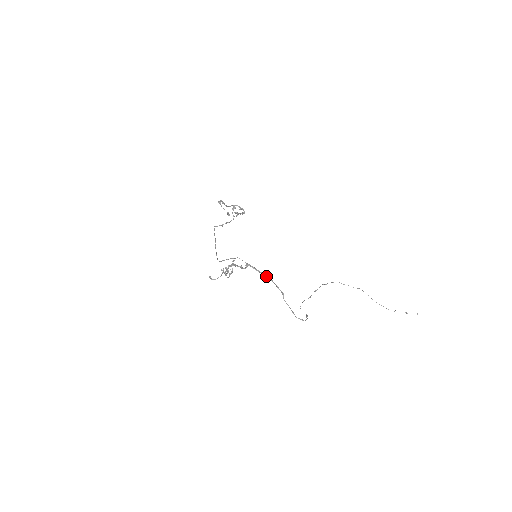
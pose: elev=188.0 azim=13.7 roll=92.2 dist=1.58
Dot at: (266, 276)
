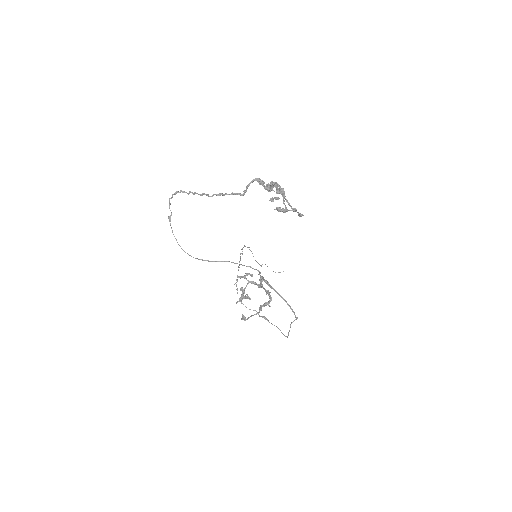
Dot at: (279, 294)
